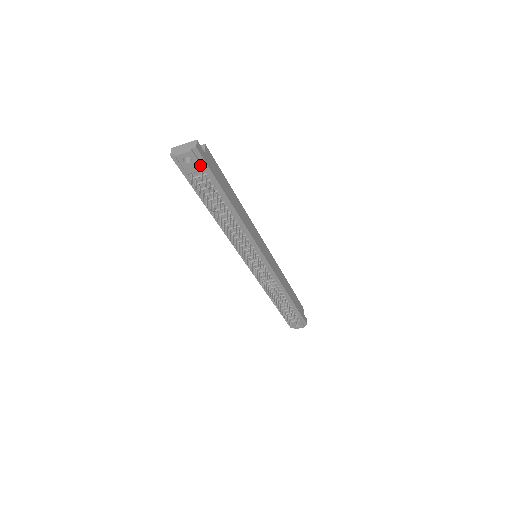
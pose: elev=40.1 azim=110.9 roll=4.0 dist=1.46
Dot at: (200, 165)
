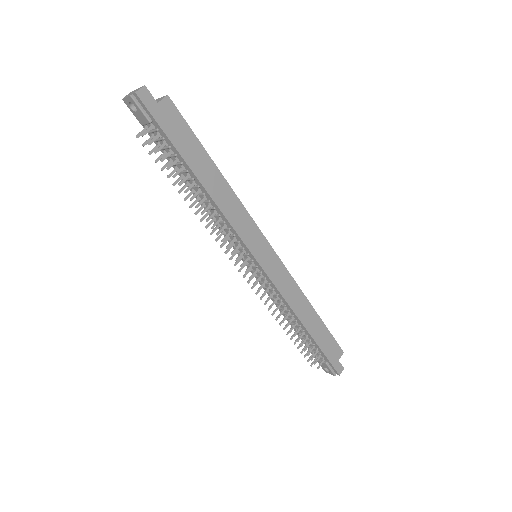
Dot at: (146, 116)
